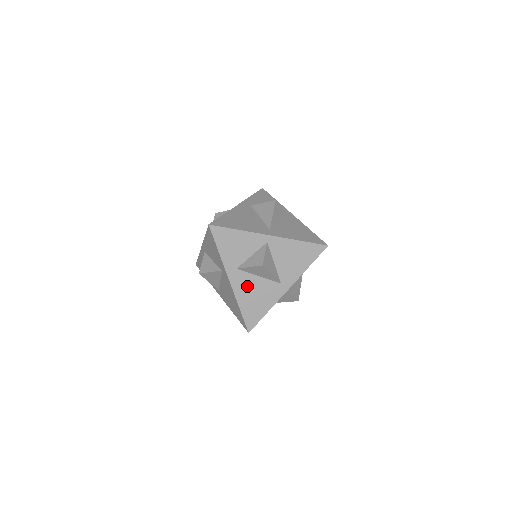
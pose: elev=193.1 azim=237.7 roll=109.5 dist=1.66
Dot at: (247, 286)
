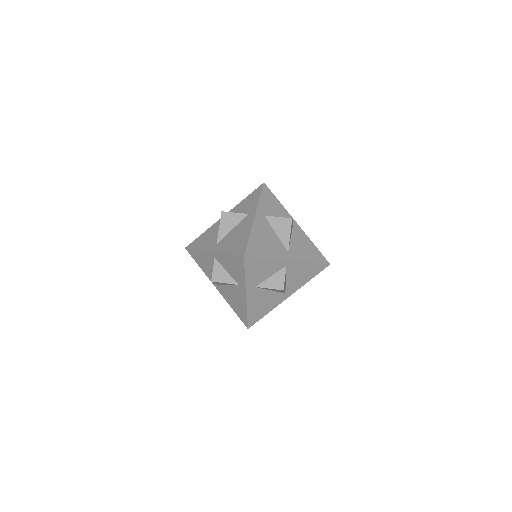
Dot at: (259, 298)
